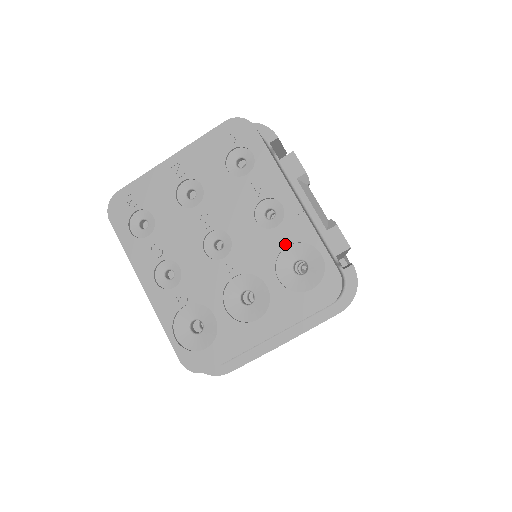
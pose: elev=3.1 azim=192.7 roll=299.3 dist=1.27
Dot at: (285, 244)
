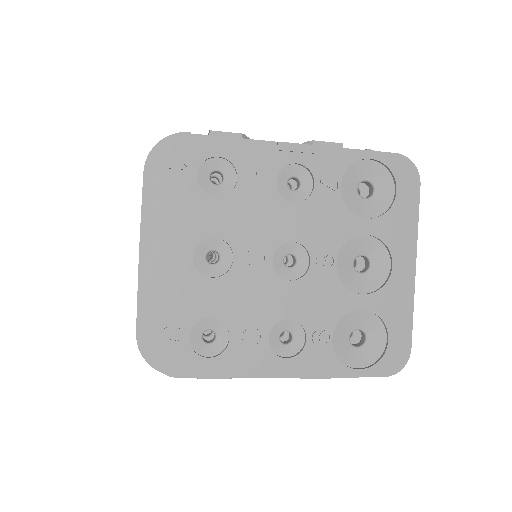
Dot at: (338, 188)
